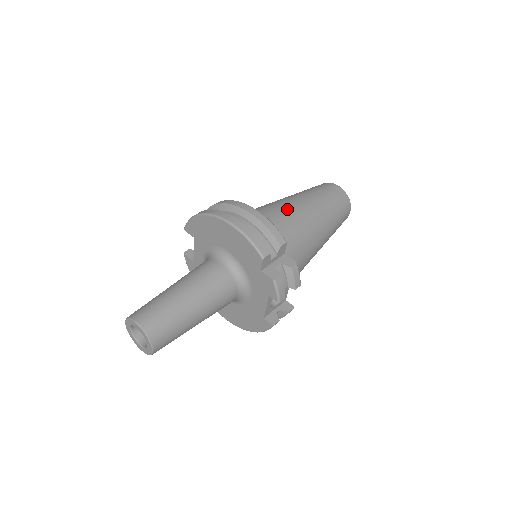
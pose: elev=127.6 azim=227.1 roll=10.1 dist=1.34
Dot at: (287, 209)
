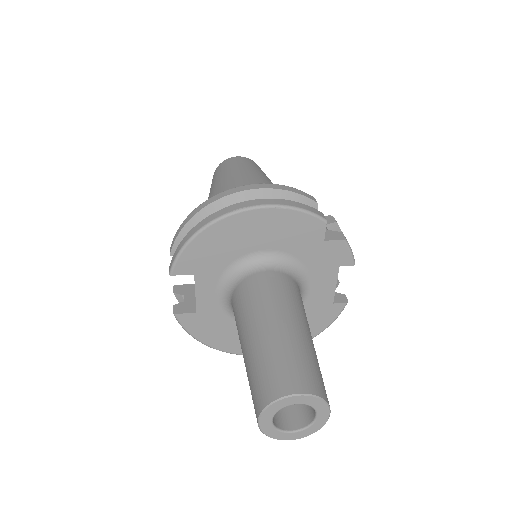
Dot at: occluded
